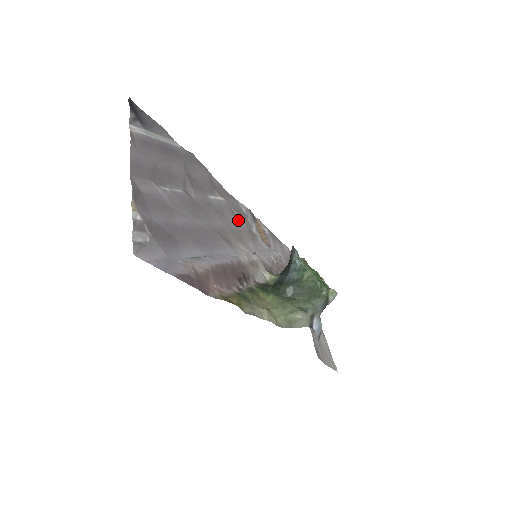
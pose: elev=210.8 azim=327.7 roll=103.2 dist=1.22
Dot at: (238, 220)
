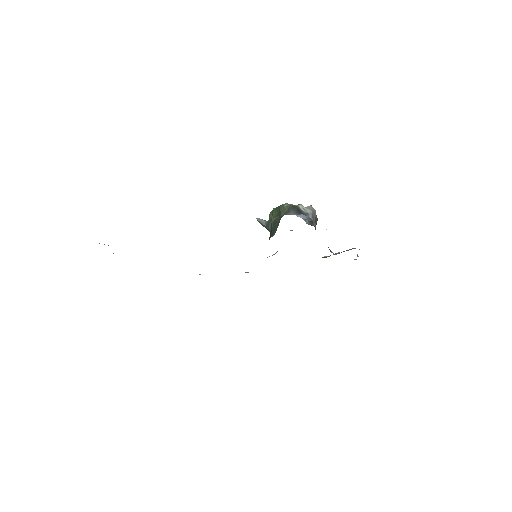
Dot at: occluded
